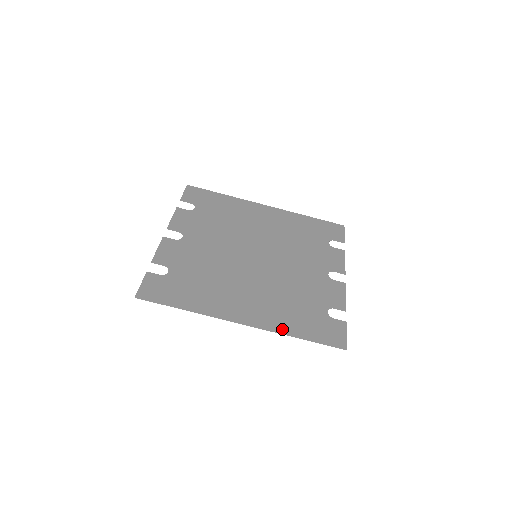
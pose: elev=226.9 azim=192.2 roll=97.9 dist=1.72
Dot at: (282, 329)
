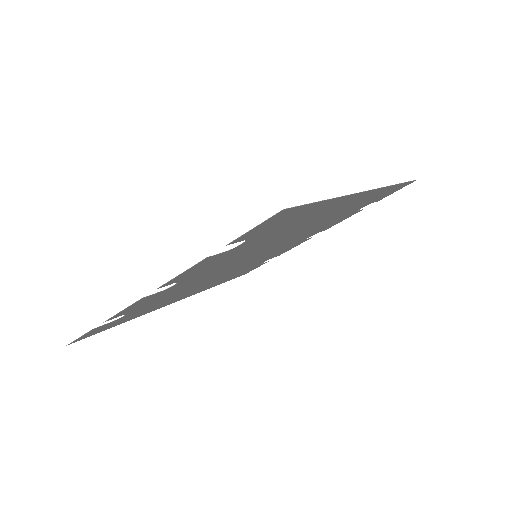
Dot at: (384, 189)
